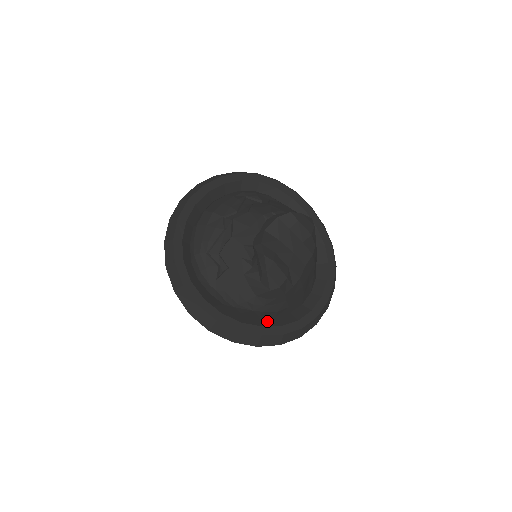
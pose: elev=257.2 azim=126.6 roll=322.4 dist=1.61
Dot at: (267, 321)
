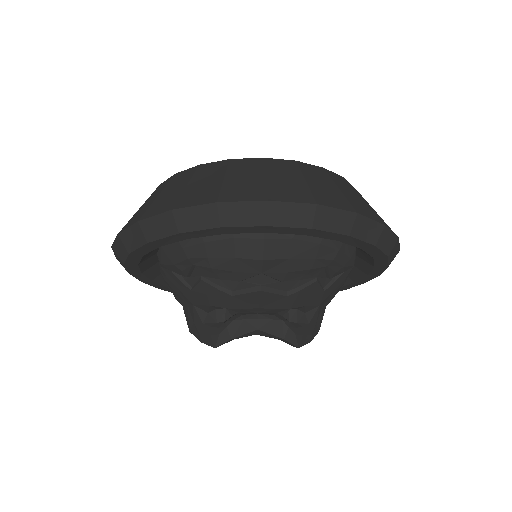
Dot at: occluded
